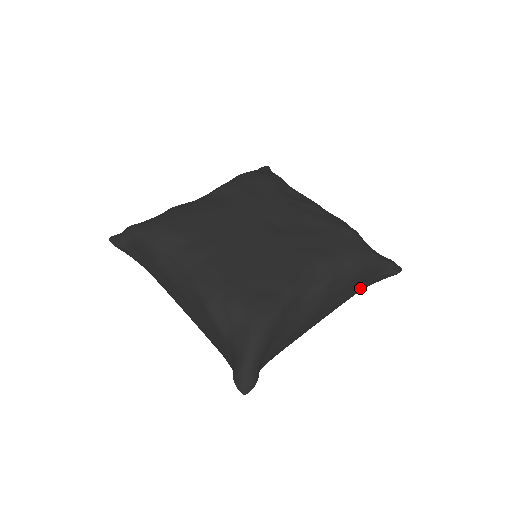
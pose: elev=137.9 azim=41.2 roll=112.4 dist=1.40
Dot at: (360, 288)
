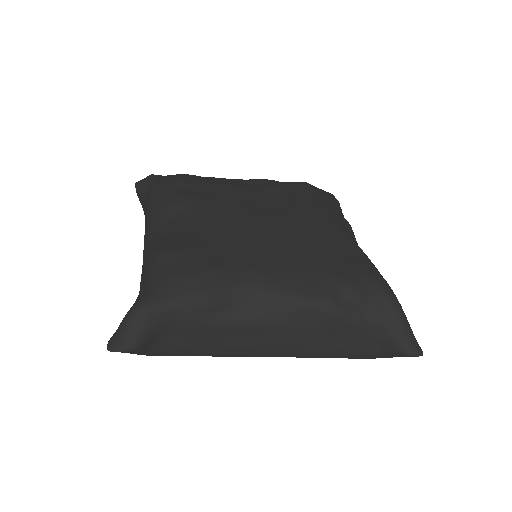
Dot at: occluded
